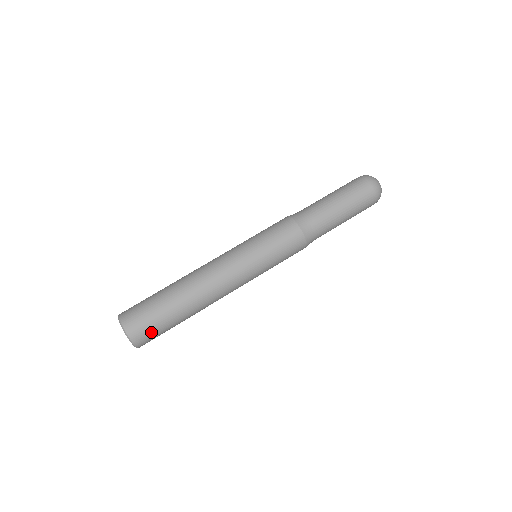
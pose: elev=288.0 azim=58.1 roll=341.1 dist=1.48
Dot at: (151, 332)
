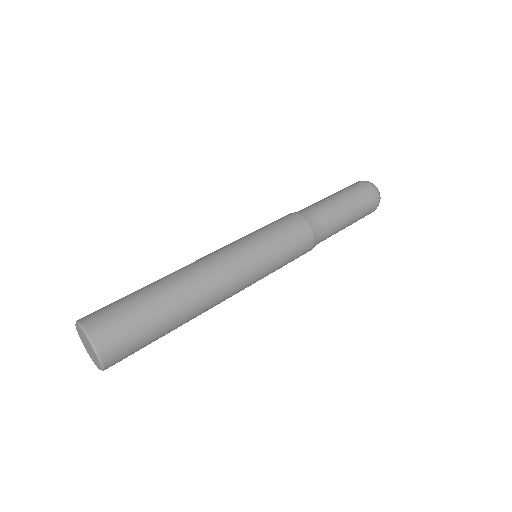
Dot at: (122, 330)
